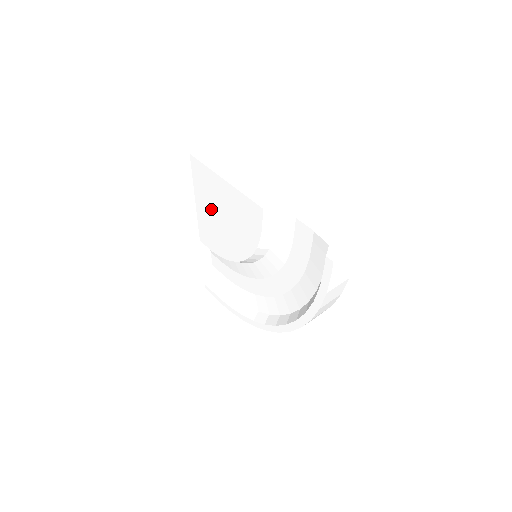
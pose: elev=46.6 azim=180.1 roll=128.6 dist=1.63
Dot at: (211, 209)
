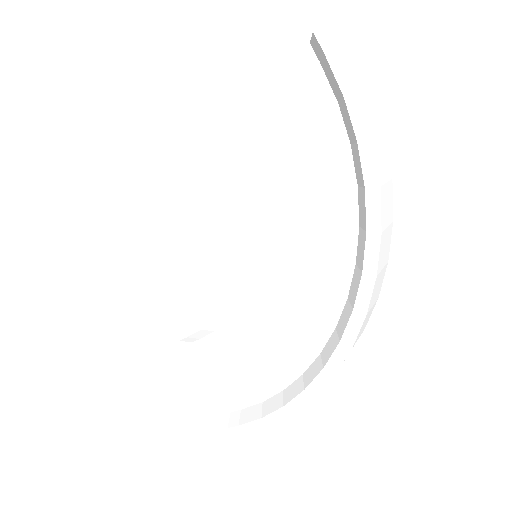
Dot at: (163, 247)
